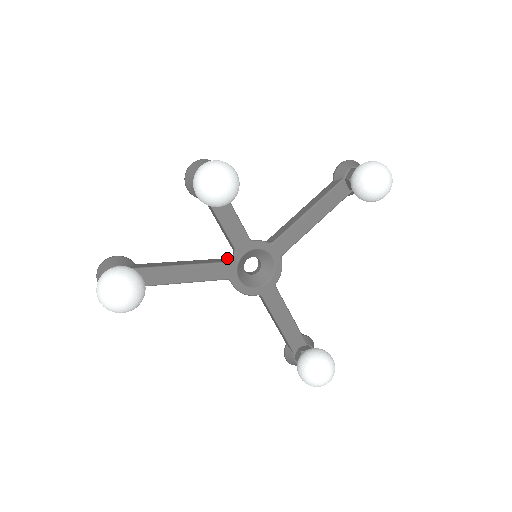
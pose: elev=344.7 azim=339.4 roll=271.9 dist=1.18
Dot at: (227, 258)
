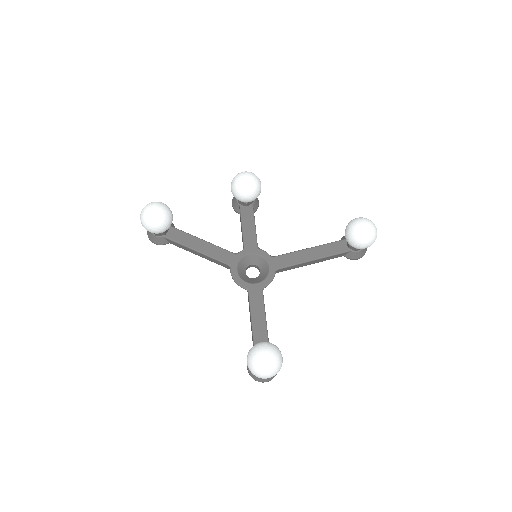
Dot at: occluded
